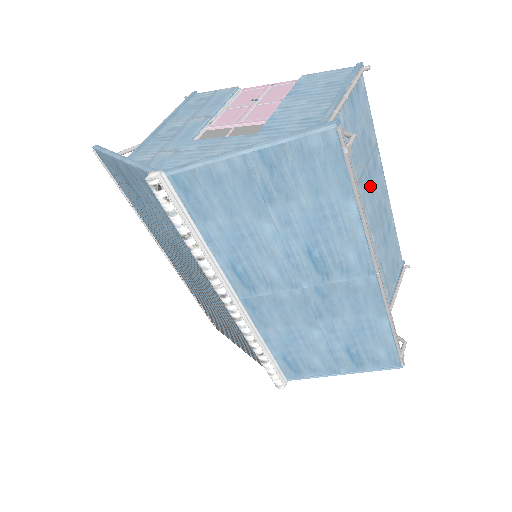
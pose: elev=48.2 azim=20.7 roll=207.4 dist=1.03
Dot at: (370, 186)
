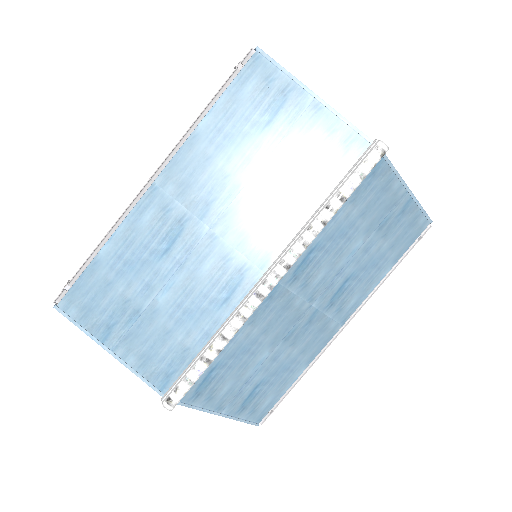
Dot at: occluded
